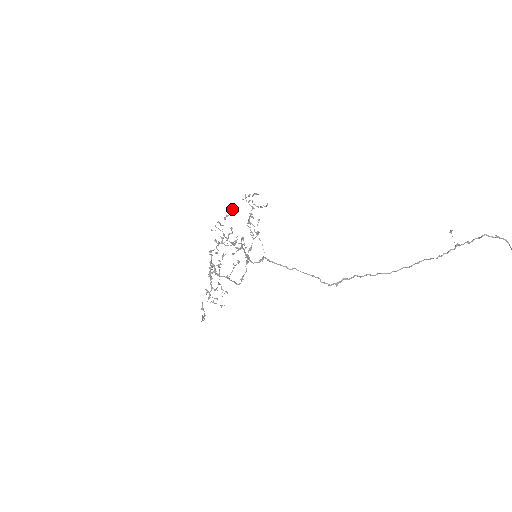
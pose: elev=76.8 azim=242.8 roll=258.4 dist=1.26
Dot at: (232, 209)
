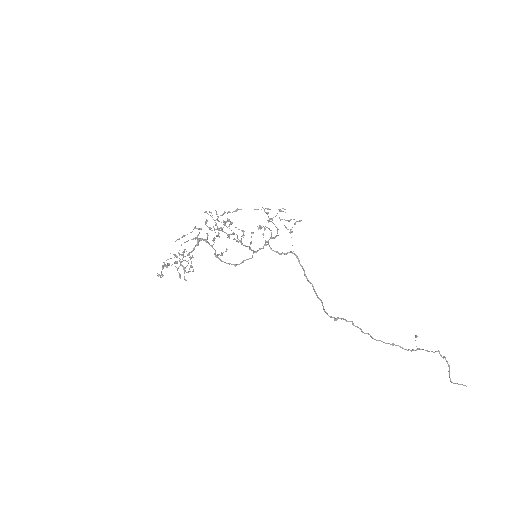
Dot at: occluded
